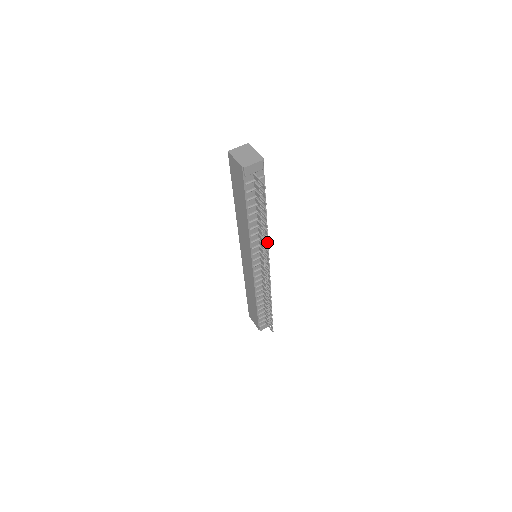
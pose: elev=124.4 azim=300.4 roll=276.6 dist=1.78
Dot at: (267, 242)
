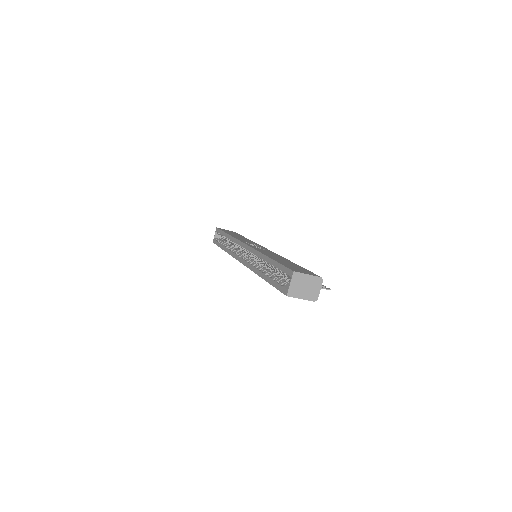
Dot at: occluded
